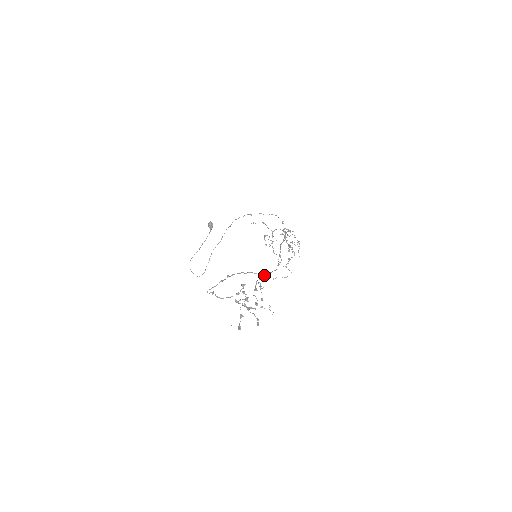
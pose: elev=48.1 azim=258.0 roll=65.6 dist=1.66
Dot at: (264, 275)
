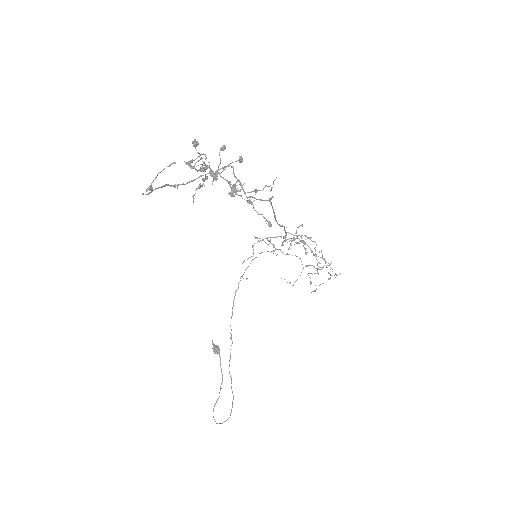
Dot at: (249, 197)
